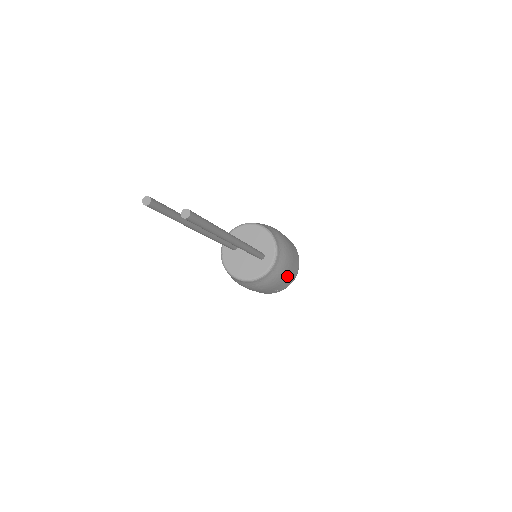
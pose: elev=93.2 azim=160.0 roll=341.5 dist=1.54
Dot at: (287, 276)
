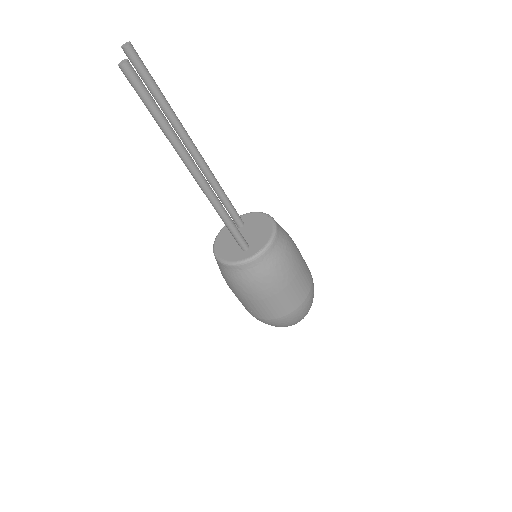
Dot at: (262, 300)
